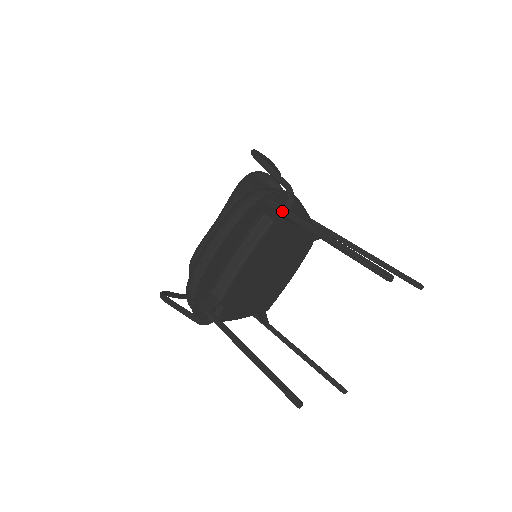
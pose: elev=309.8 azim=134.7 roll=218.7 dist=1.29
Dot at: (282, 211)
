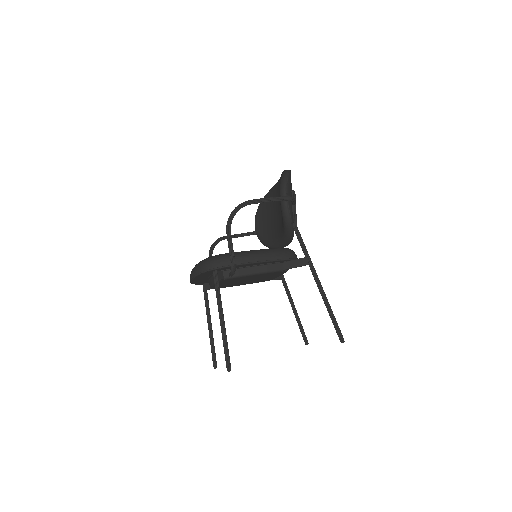
Dot at: (215, 286)
